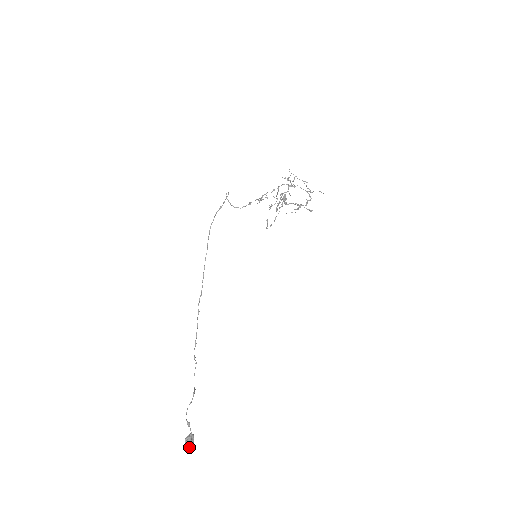
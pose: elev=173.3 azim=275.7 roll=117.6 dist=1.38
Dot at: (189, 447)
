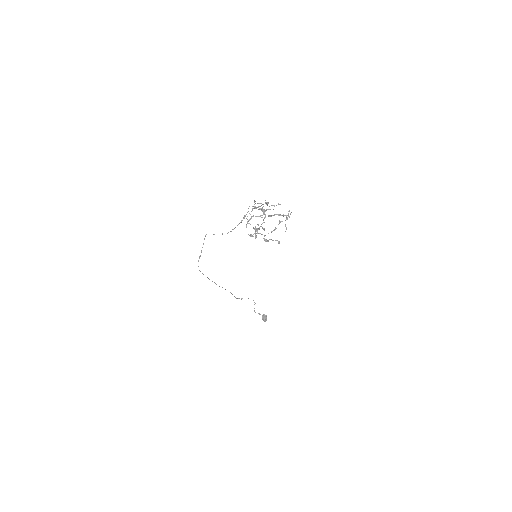
Dot at: (264, 321)
